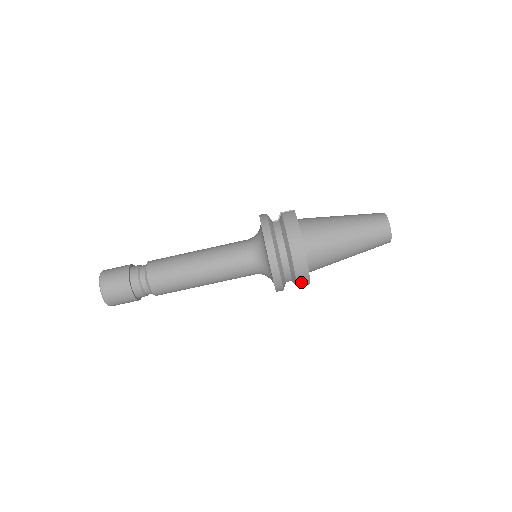
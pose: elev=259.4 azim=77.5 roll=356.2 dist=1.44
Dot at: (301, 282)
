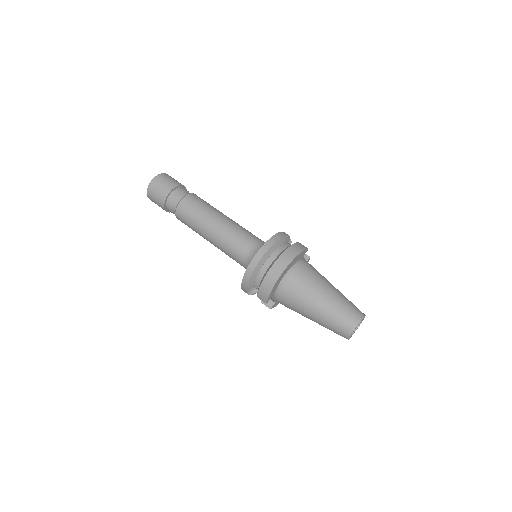
Dot at: (262, 293)
